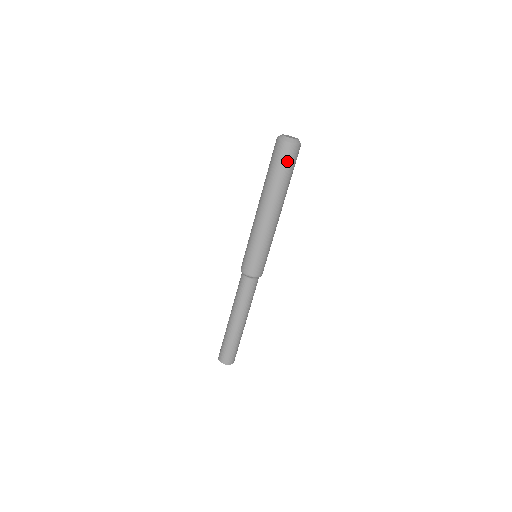
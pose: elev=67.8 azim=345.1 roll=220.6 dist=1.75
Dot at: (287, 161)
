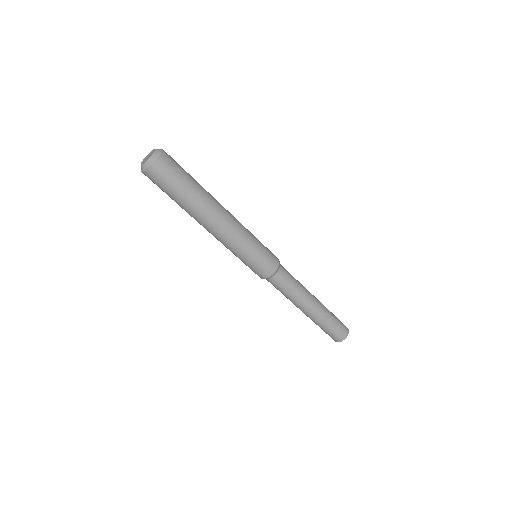
Dot at: (165, 183)
